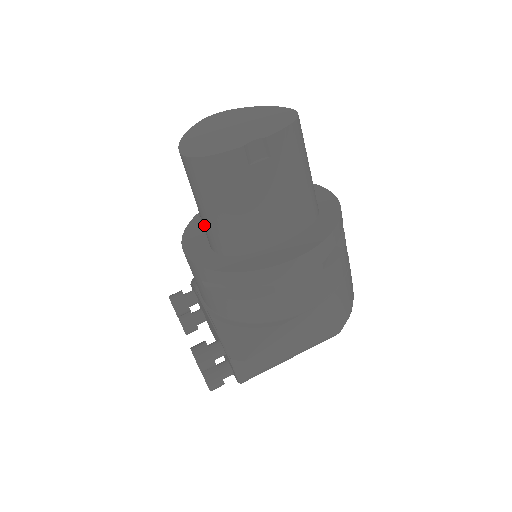
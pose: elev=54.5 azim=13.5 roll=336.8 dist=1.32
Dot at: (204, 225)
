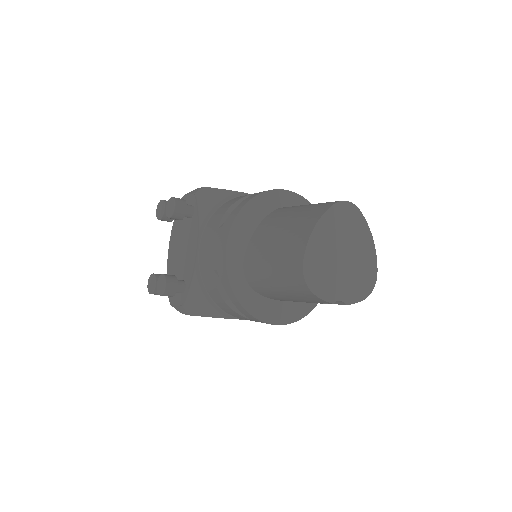
Dot at: (258, 264)
